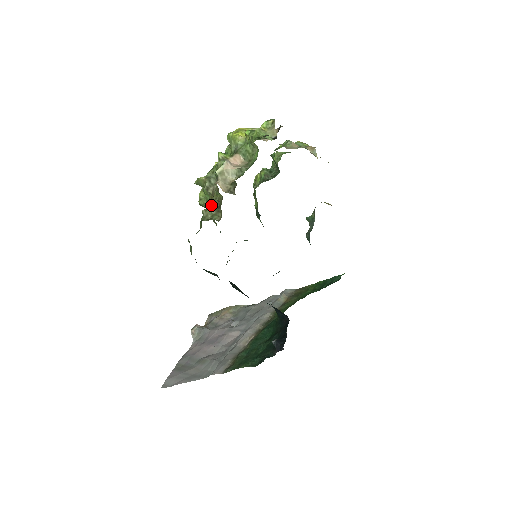
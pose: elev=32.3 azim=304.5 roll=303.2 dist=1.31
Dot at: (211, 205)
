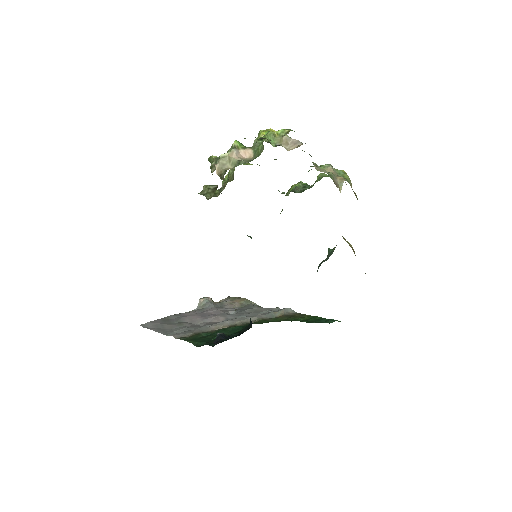
Dot at: occluded
